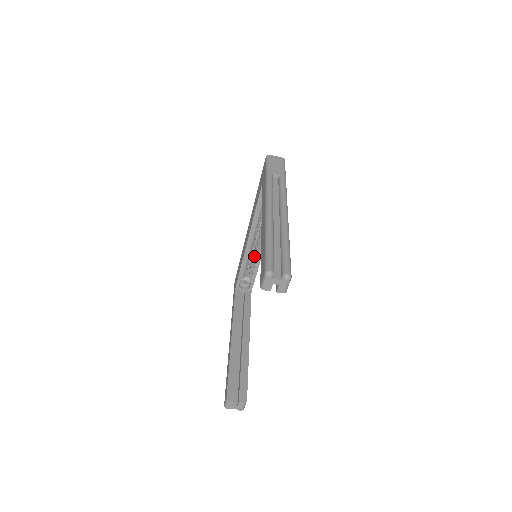
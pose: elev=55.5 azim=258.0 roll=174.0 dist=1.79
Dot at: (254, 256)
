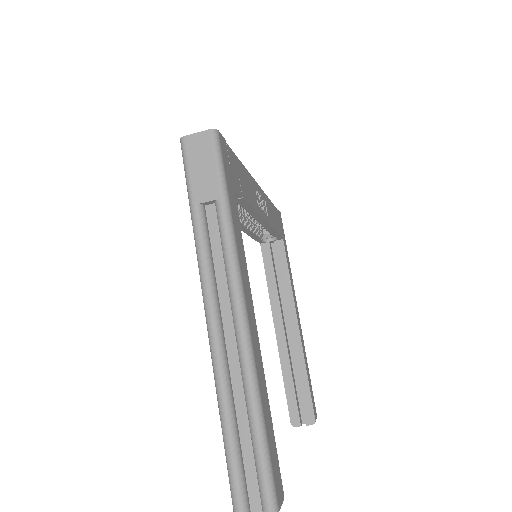
Dot at: occluded
